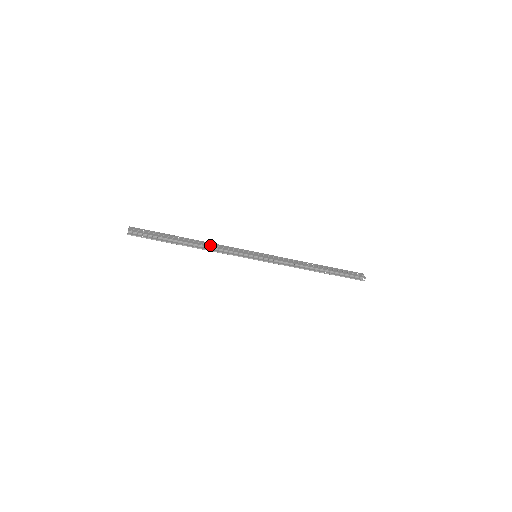
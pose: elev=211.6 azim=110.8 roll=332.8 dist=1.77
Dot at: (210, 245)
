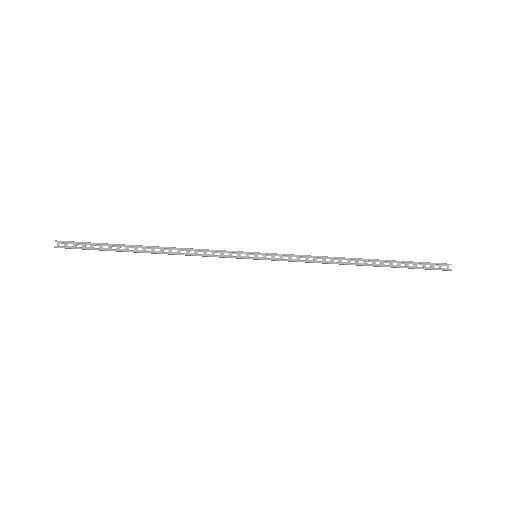
Dot at: (180, 248)
